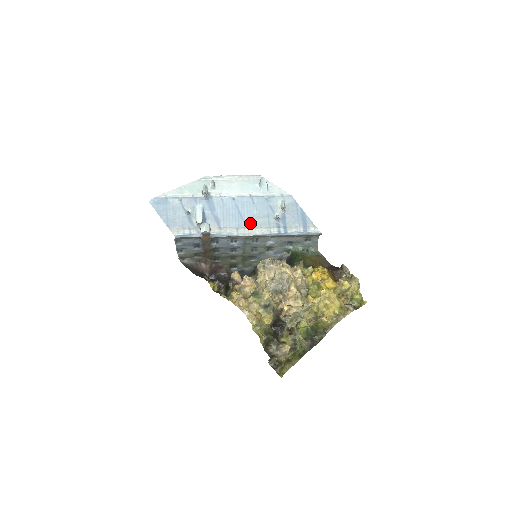
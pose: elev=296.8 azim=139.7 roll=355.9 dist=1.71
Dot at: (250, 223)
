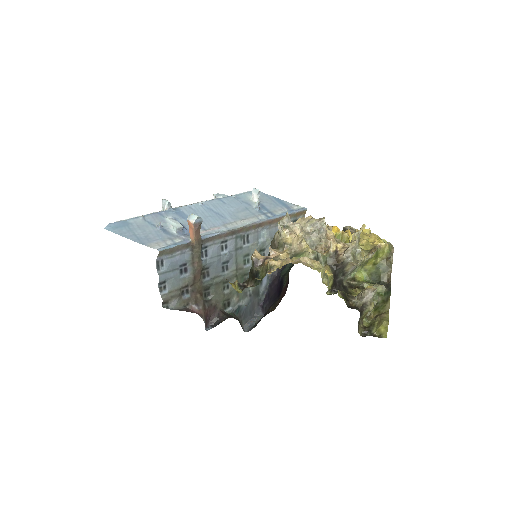
Dot at: (234, 218)
